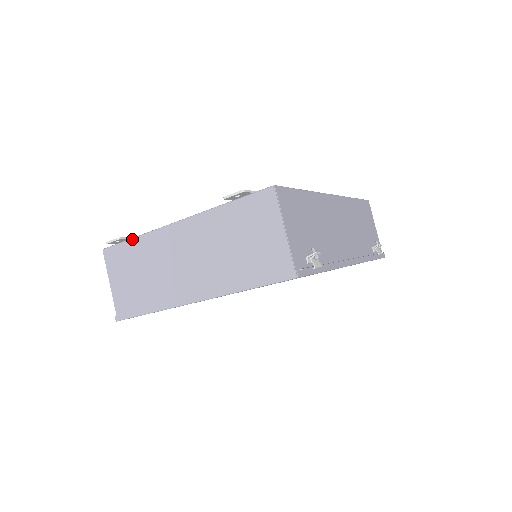
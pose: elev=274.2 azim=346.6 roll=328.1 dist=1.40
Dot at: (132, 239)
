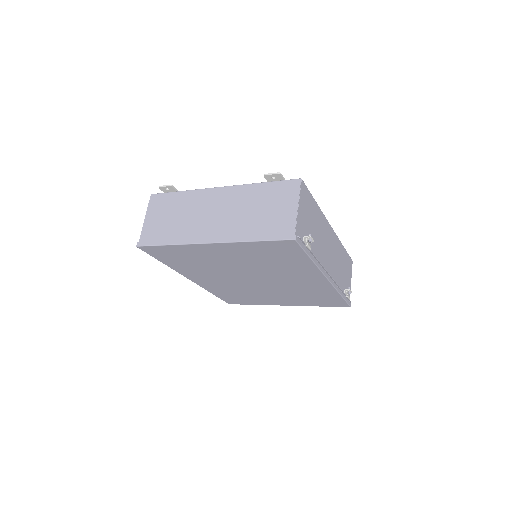
Dot at: (179, 192)
